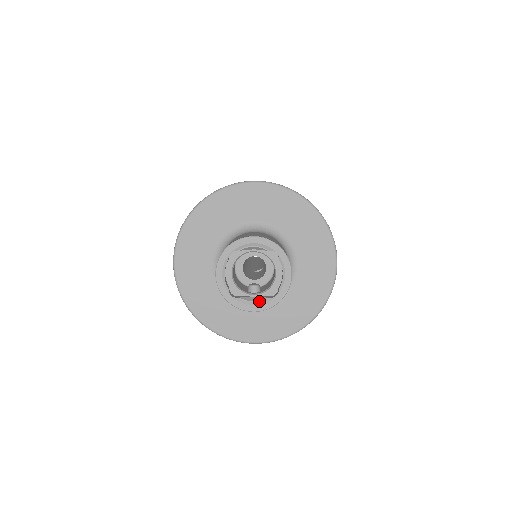
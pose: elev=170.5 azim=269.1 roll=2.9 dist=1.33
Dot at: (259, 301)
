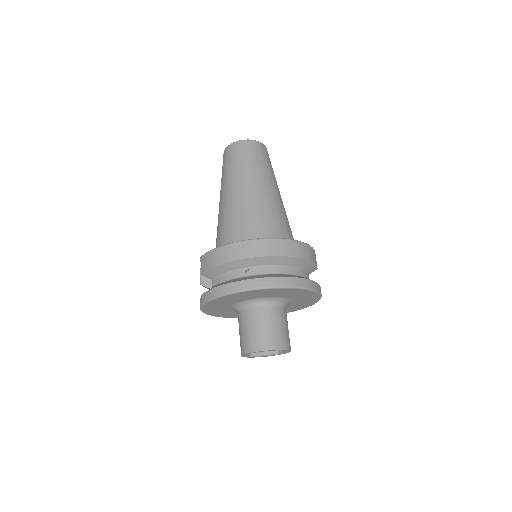
Dot at: (267, 355)
